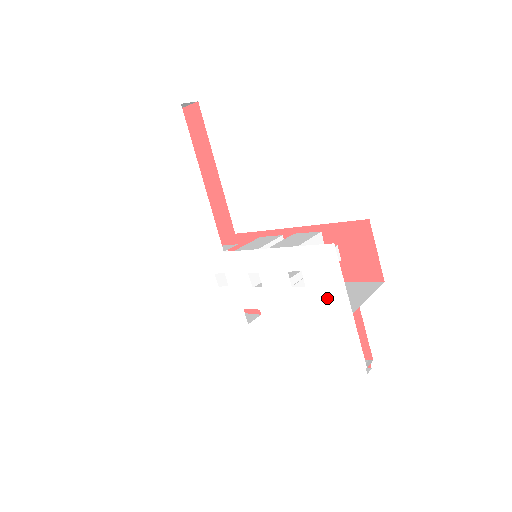
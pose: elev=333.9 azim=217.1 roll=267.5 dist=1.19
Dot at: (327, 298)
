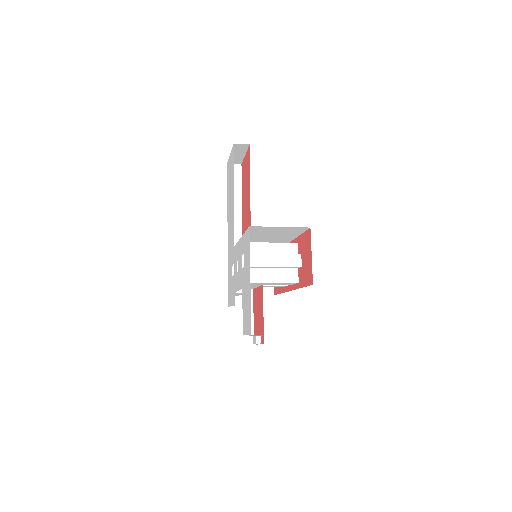
Dot at: (247, 274)
